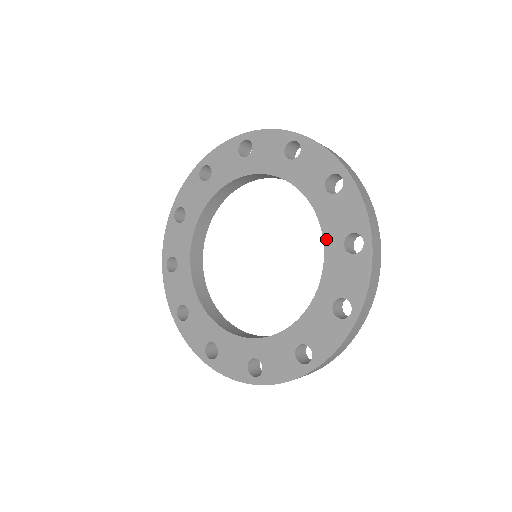
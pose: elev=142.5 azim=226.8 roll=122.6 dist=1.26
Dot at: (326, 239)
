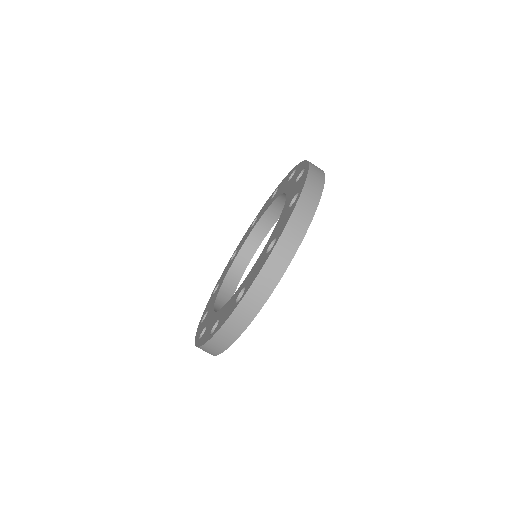
Dot at: (283, 209)
